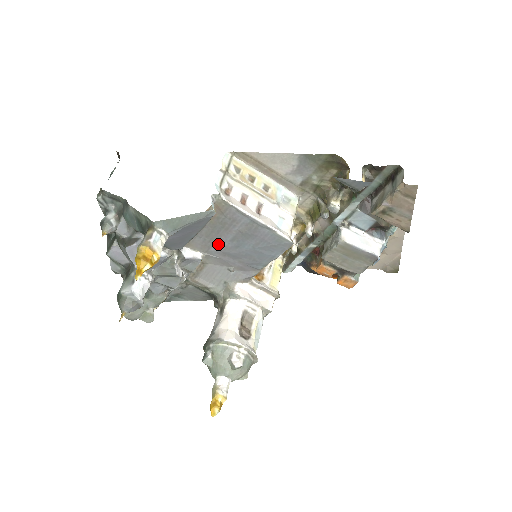
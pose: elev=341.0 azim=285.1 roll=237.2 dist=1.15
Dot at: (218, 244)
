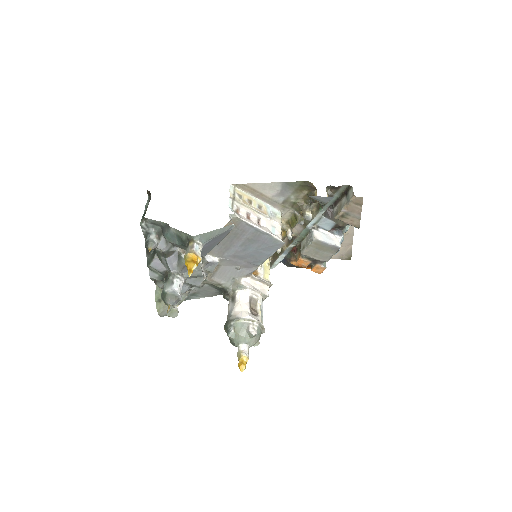
Dot at: (231, 249)
